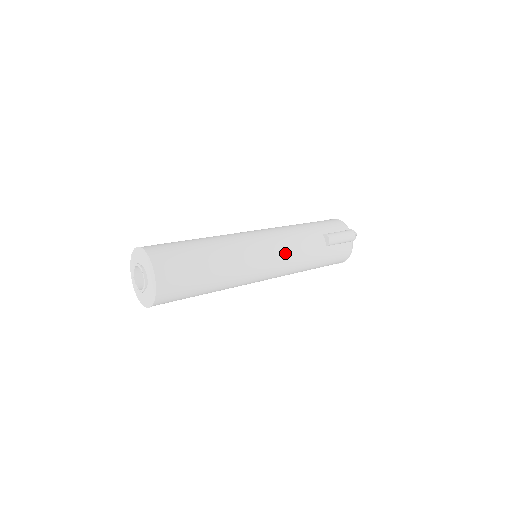
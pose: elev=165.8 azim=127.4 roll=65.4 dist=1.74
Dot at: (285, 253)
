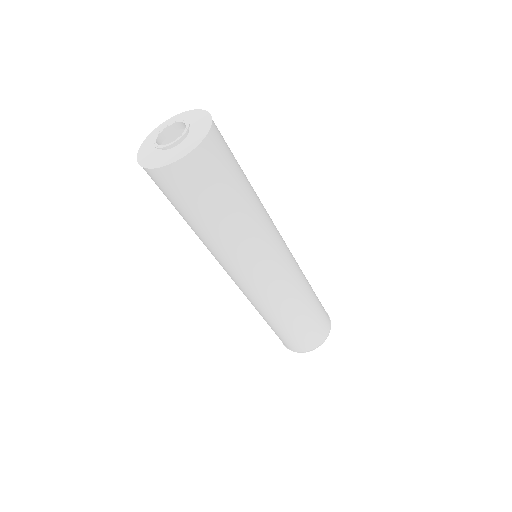
Dot at: occluded
